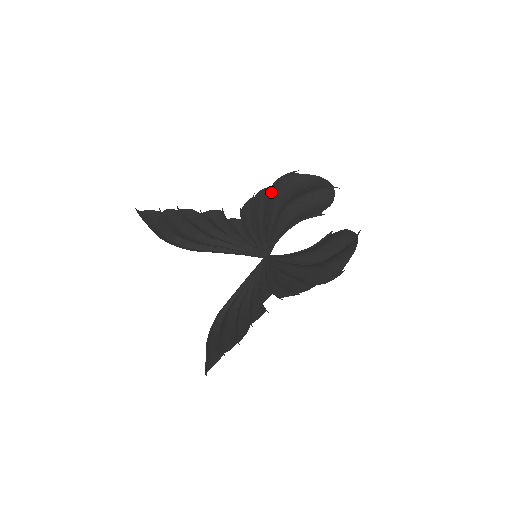
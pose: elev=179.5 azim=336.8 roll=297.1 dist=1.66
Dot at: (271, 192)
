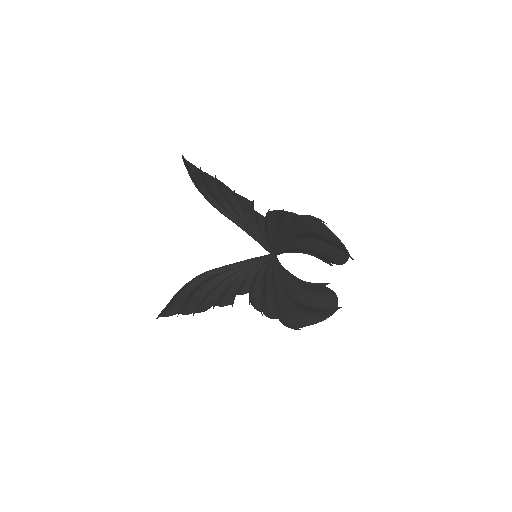
Dot at: (298, 218)
